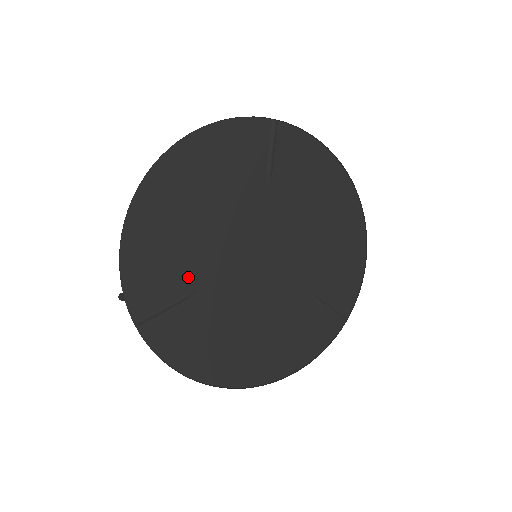
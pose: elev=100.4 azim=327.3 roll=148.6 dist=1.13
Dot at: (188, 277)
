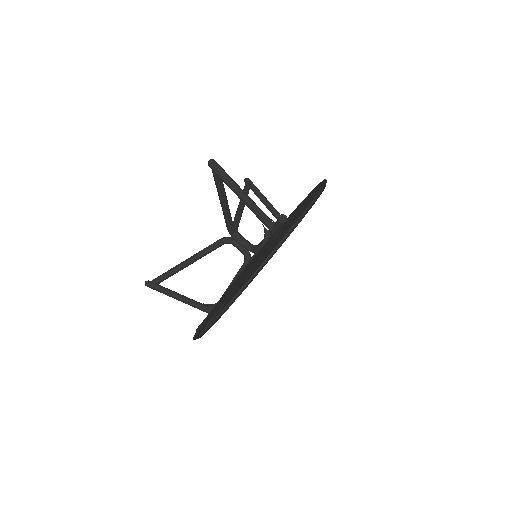
Dot at: occluded
